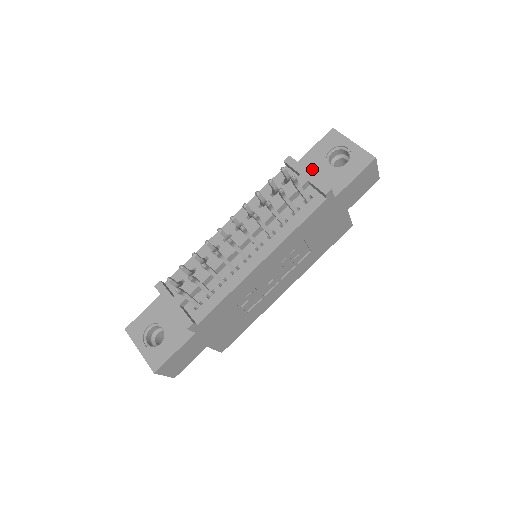
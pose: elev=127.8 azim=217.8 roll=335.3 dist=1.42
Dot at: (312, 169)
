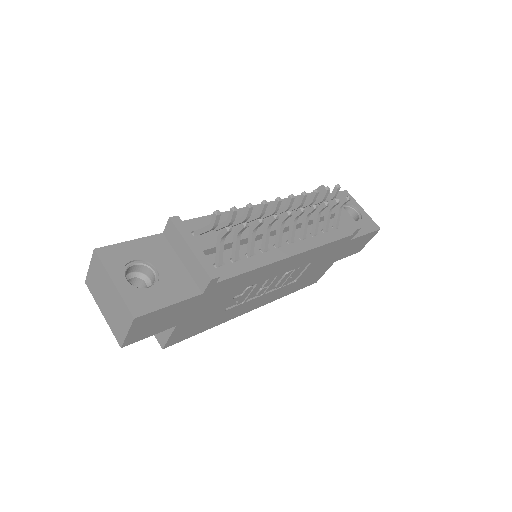
Dot at: occluded
